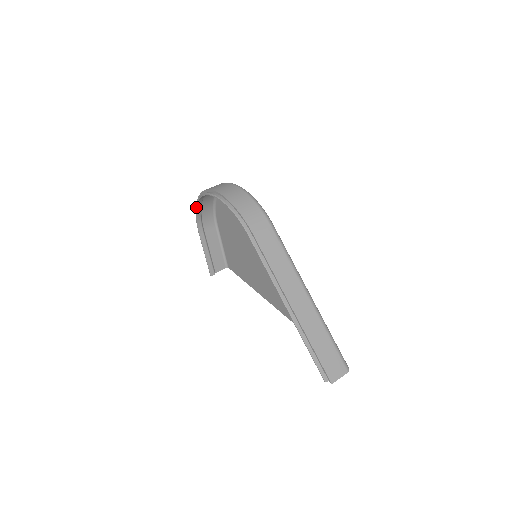
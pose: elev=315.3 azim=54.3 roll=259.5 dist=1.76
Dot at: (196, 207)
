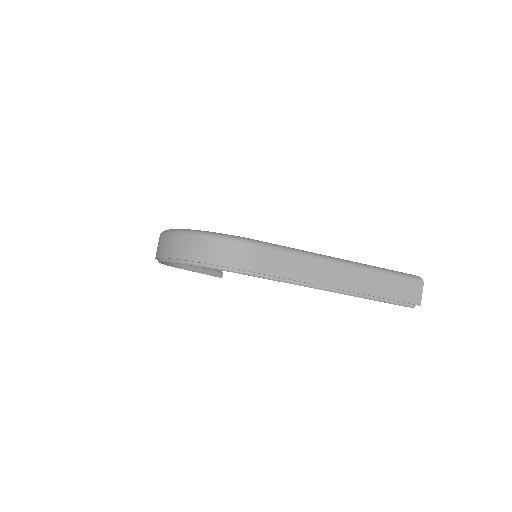
Dot at: occluded
